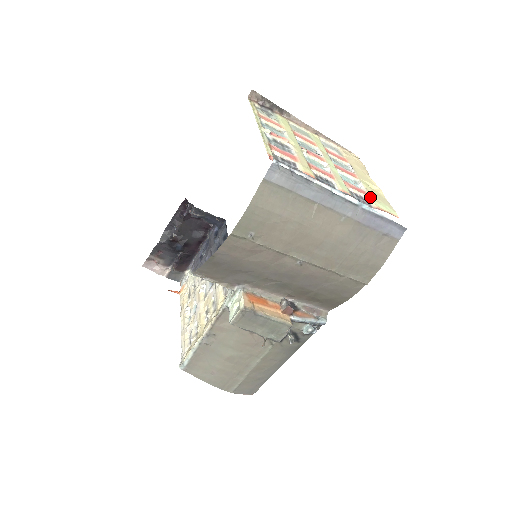
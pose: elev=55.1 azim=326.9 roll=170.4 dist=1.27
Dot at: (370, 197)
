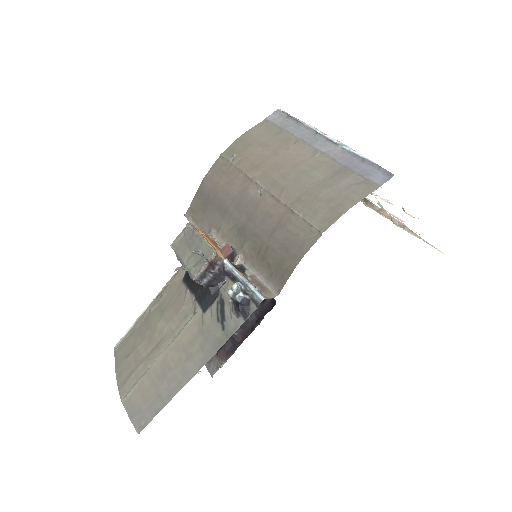
Dot at: occluded
